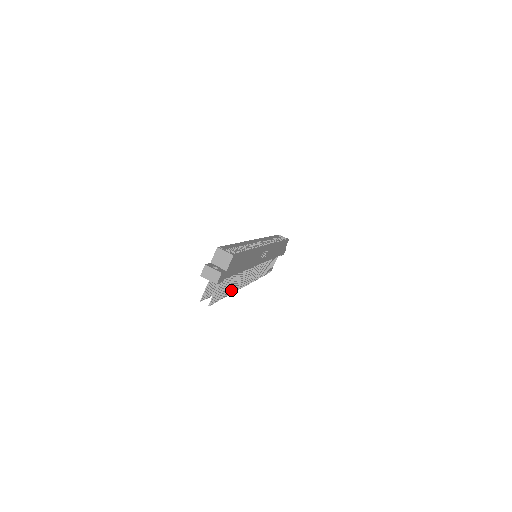
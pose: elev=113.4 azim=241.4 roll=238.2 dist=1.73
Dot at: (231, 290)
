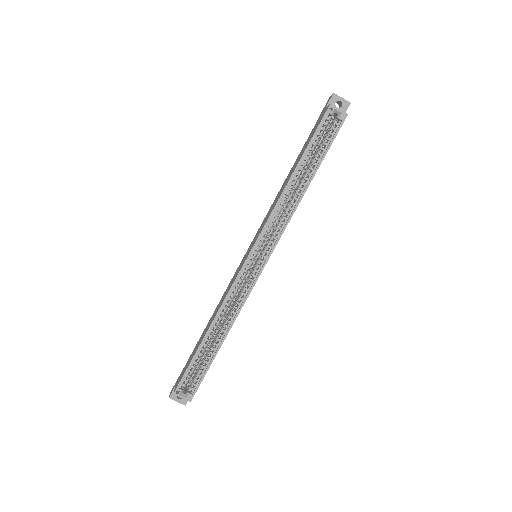
Dot at: occluded
